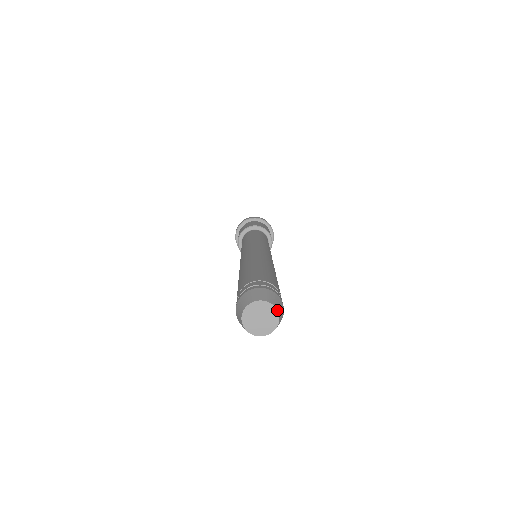
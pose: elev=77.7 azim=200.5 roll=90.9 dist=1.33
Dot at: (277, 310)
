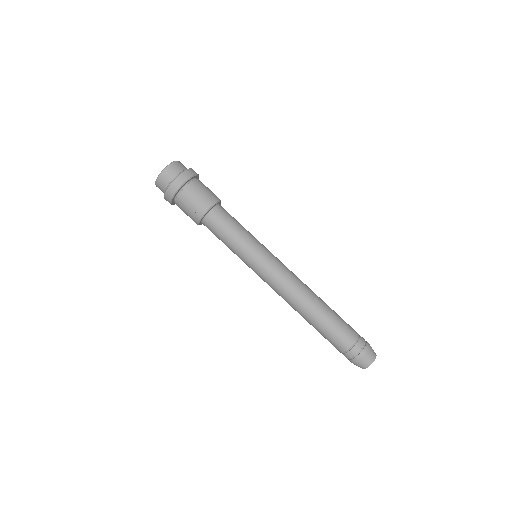
Dot at: occluded
